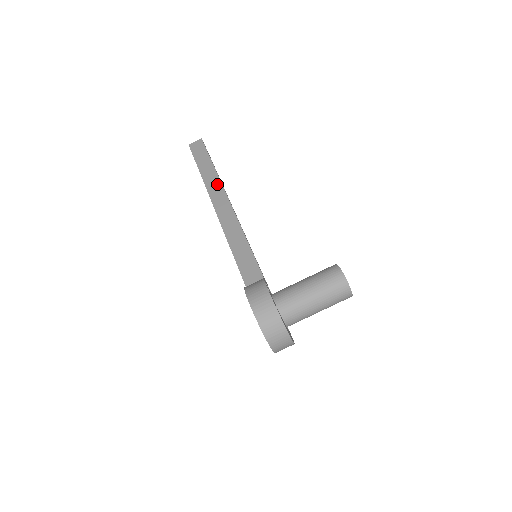
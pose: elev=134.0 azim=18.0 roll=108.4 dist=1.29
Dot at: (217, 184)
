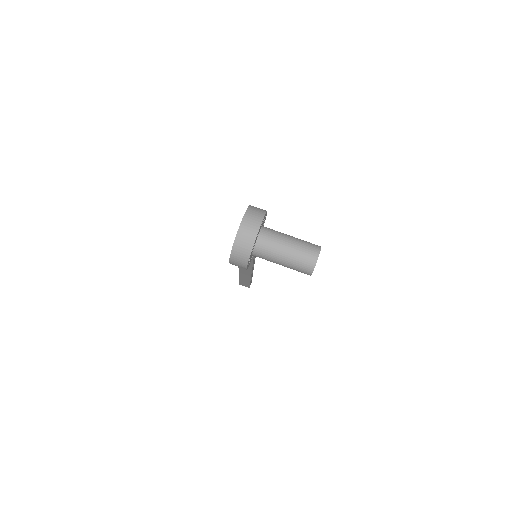
Dot at: occluded
